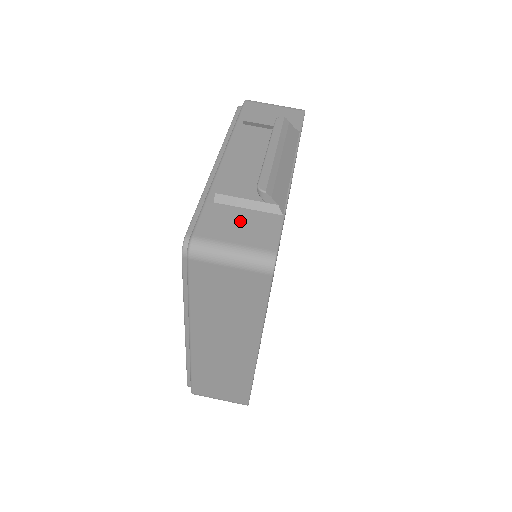
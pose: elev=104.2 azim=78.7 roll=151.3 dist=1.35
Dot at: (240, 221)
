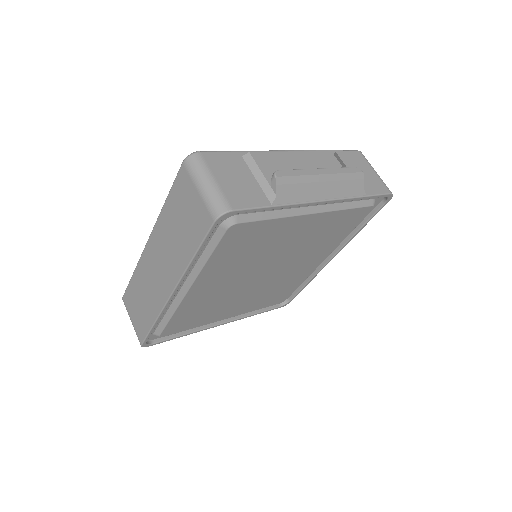
Dot at: (240, 178)
